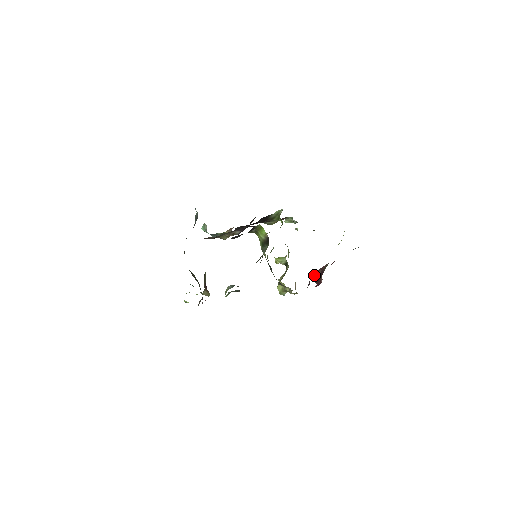
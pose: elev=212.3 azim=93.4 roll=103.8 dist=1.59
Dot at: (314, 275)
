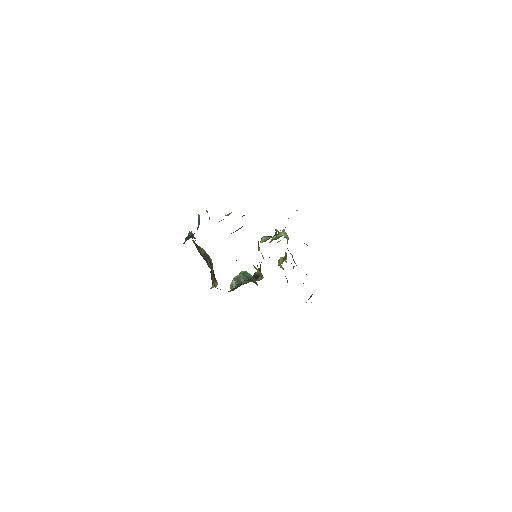
Dot at: occluded
